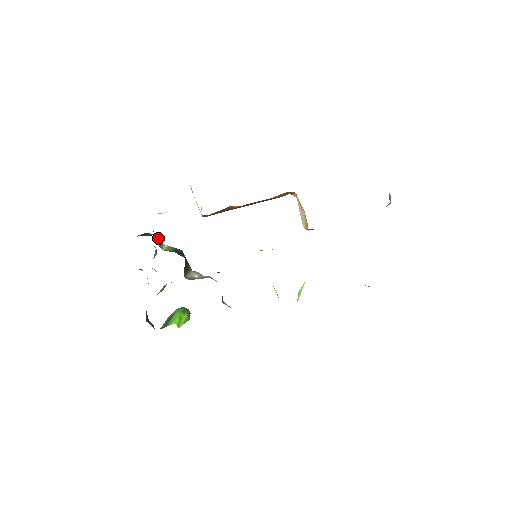
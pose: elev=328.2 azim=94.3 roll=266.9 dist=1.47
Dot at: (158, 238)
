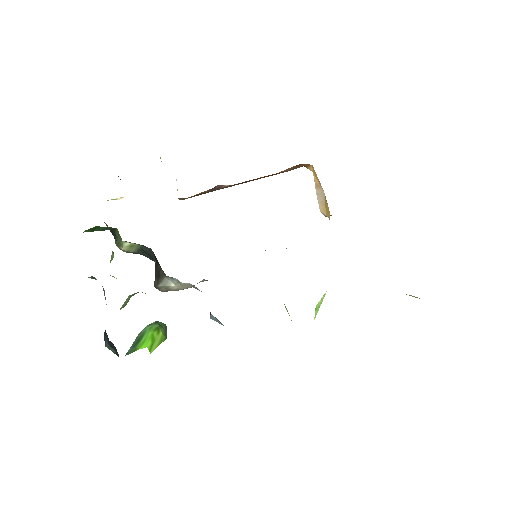
Dot at: (114, 234)
